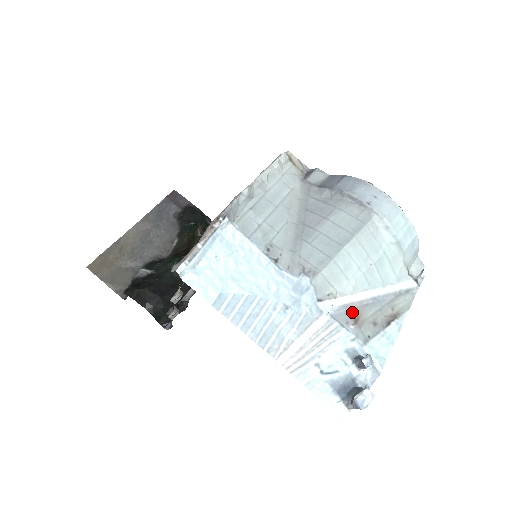
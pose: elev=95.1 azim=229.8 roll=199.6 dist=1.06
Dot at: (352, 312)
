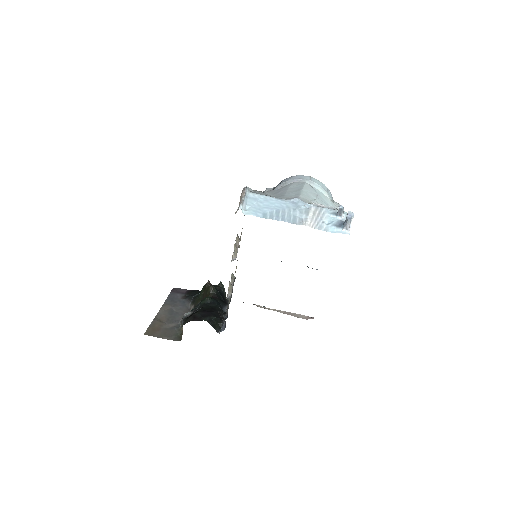
Dot at: occluded
